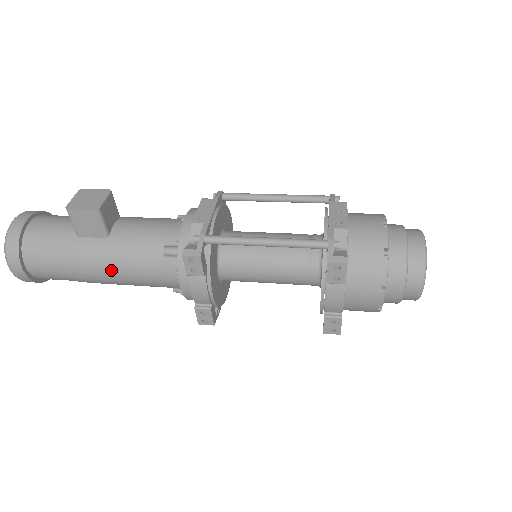
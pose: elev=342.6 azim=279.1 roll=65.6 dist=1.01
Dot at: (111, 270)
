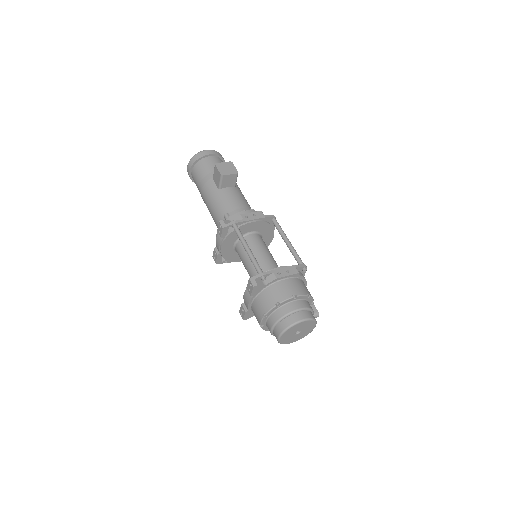
Dot at: (208, 203)
